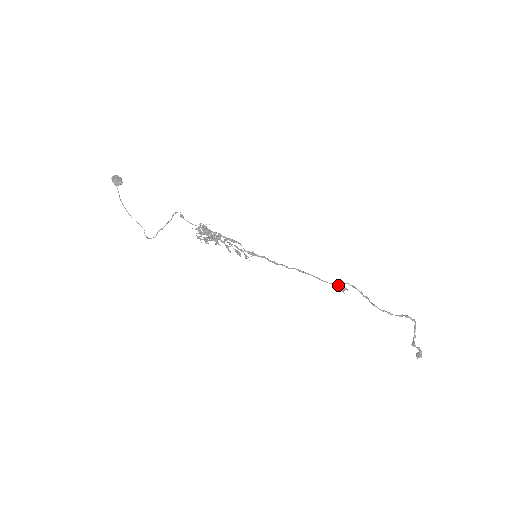
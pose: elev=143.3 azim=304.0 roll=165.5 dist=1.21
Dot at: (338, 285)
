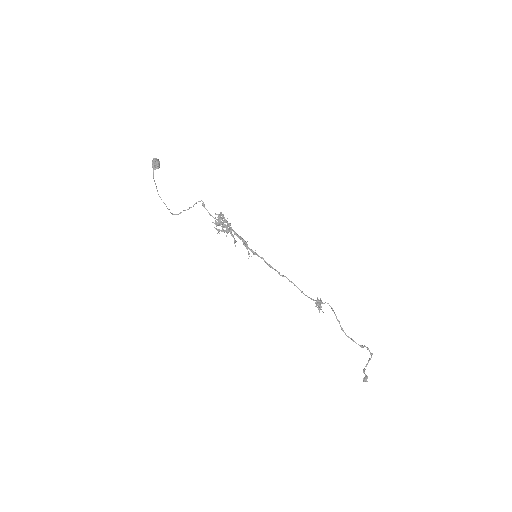
Dot at: (318, 302)
